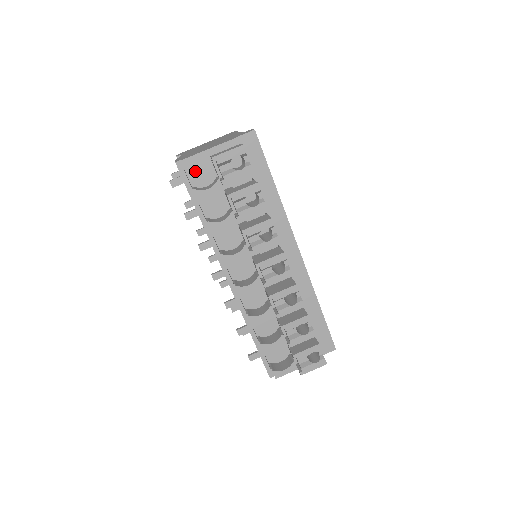
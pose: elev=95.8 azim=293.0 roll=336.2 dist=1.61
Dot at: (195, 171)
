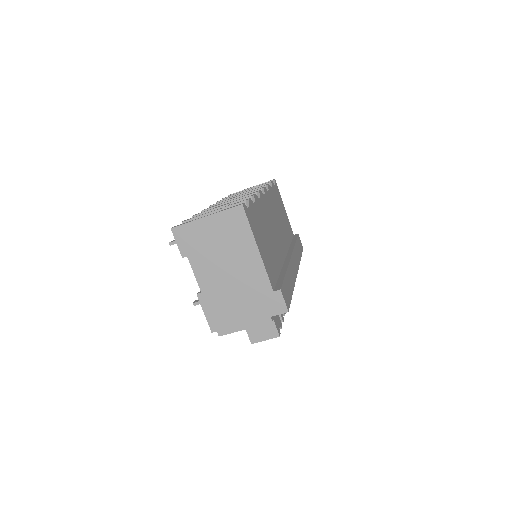
Dot at: occluded
